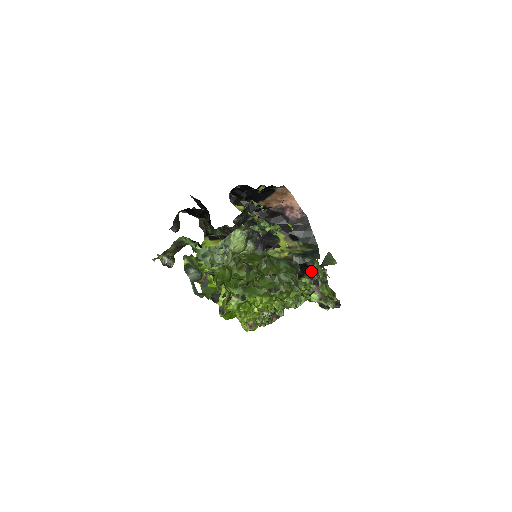
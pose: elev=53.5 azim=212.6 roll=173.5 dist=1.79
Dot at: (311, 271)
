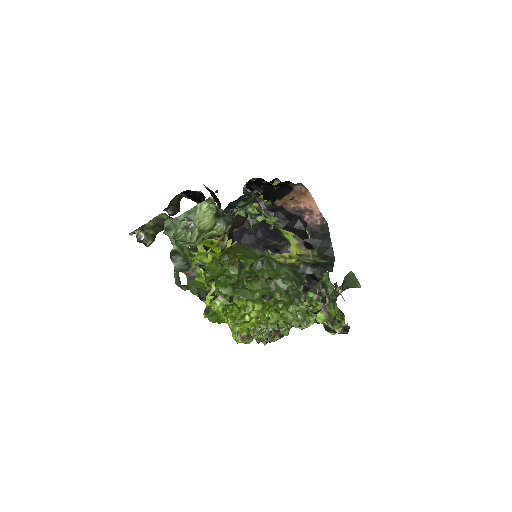
Dot at: (320, 285)
